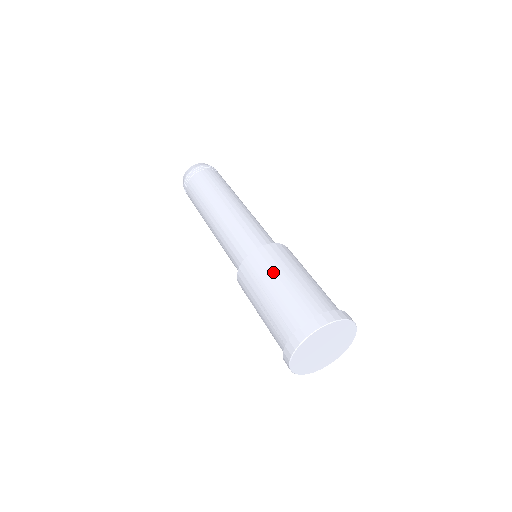
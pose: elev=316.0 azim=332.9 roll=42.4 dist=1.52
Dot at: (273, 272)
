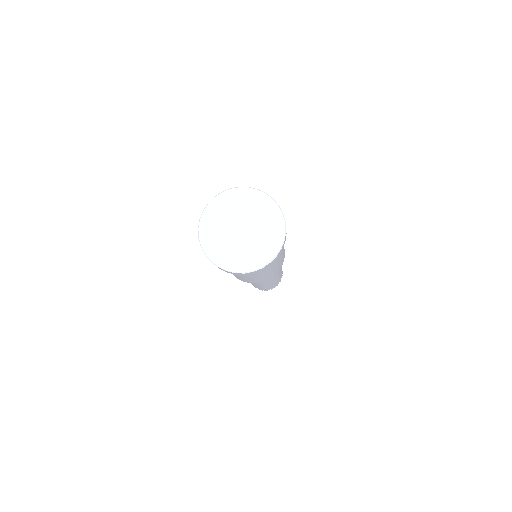
Dot at: occluded
